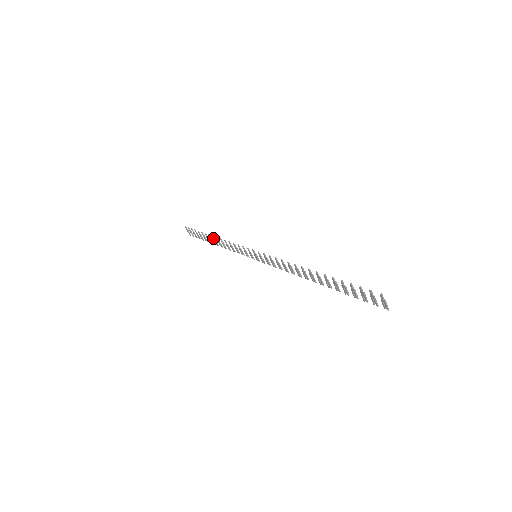
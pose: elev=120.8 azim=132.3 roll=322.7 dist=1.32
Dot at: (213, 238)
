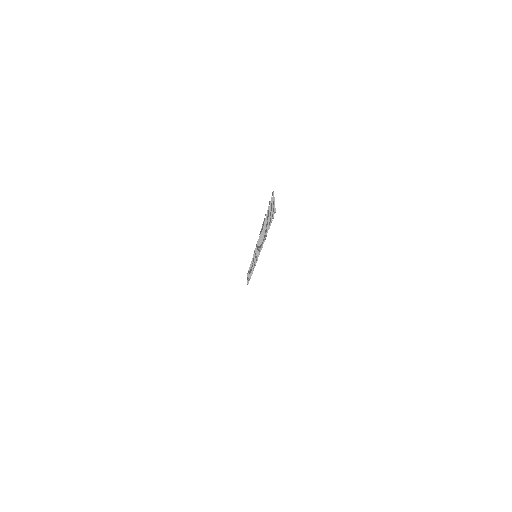
Dot at: (250, 267)
